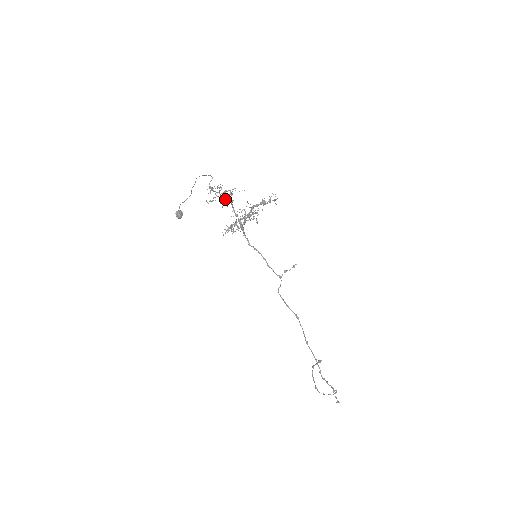
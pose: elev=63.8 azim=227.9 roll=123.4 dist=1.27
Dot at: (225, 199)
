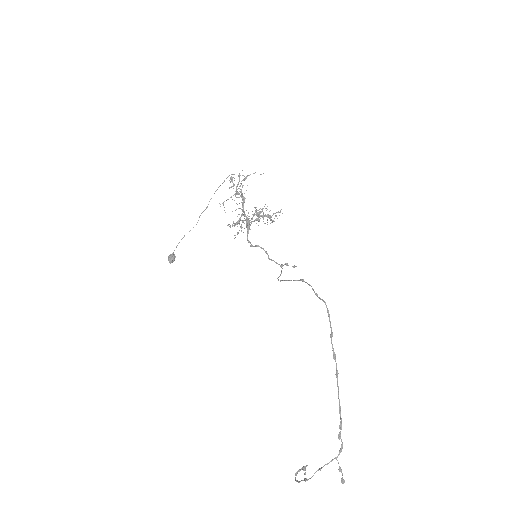
Dot at: (241, 190)
